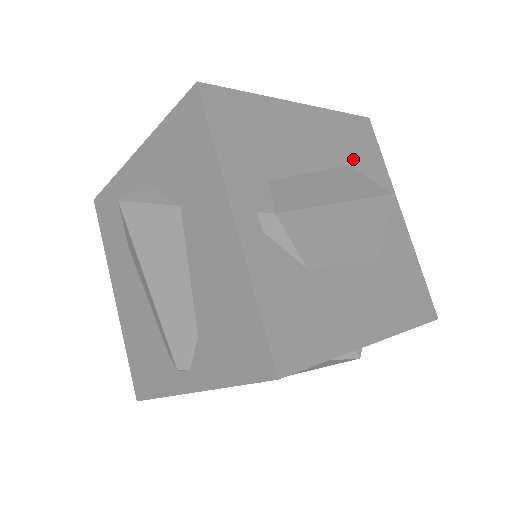
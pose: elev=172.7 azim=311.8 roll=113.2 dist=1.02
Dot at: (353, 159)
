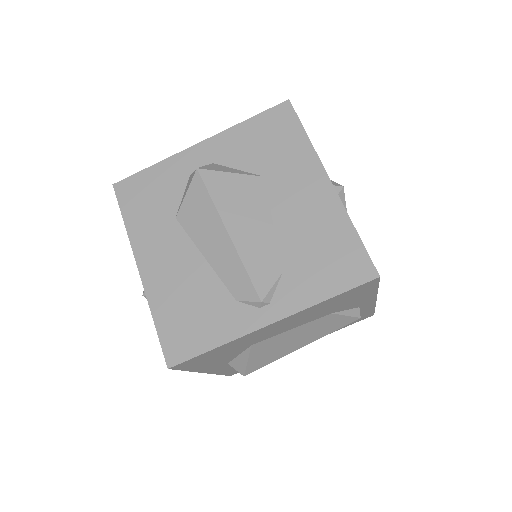
Dot at: occluded
